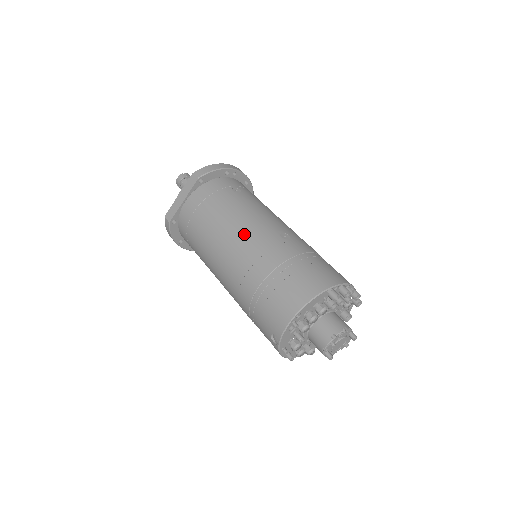
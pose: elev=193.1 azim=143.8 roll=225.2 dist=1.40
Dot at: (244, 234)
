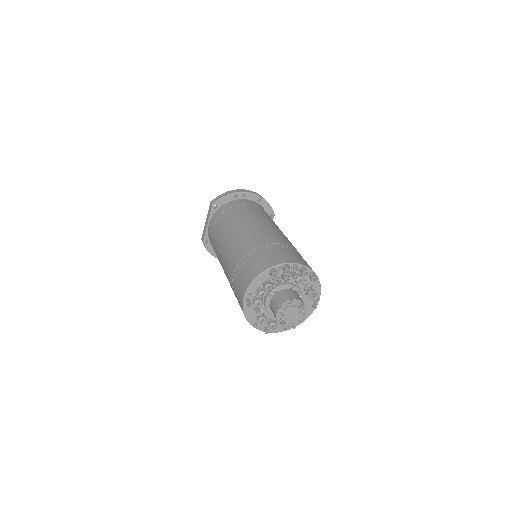
Dot at: (230, 239)
